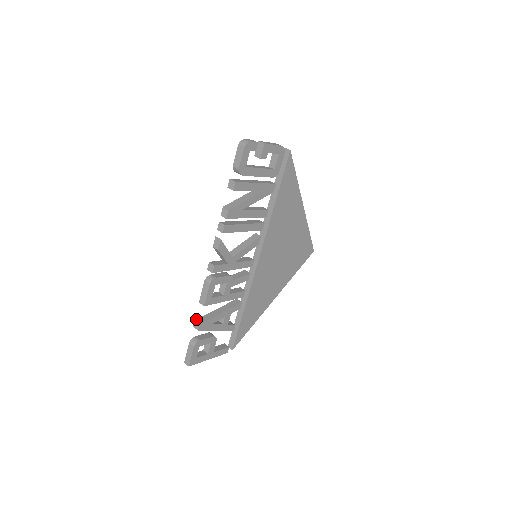
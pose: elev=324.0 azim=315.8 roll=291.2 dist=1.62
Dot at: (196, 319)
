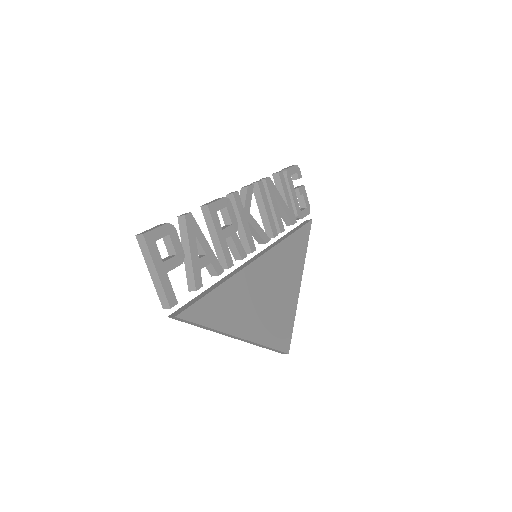
Dot at: occluded
